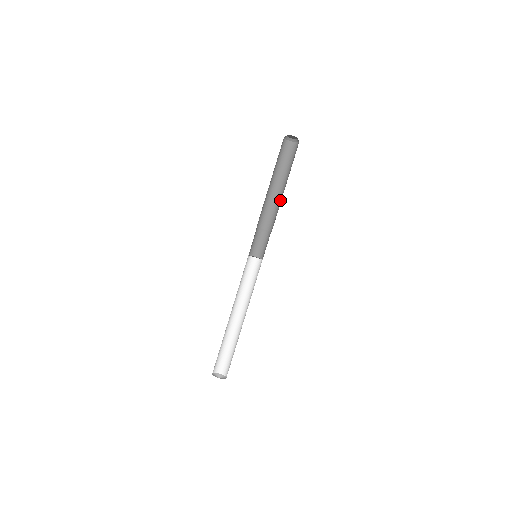
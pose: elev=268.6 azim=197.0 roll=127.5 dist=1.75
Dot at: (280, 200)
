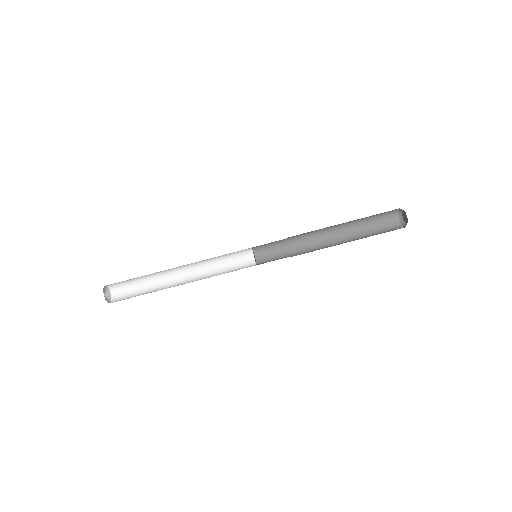
Dot at: (328, 237)
